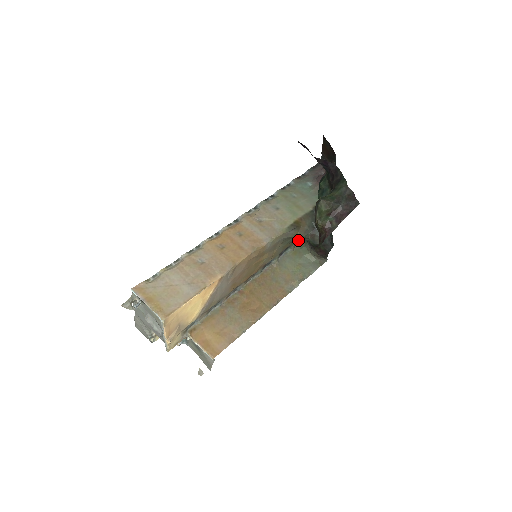
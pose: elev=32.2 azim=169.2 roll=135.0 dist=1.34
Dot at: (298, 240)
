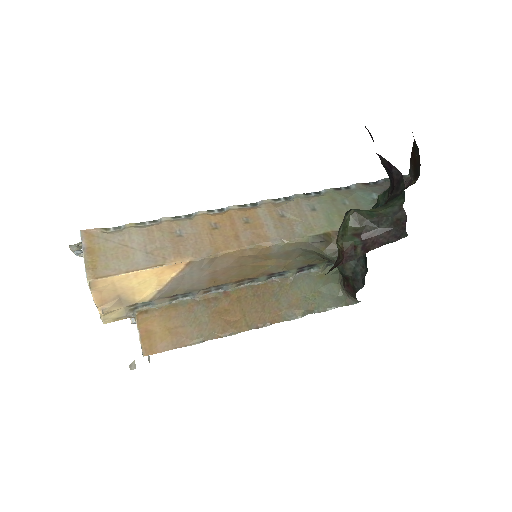
Dot at: occluded
